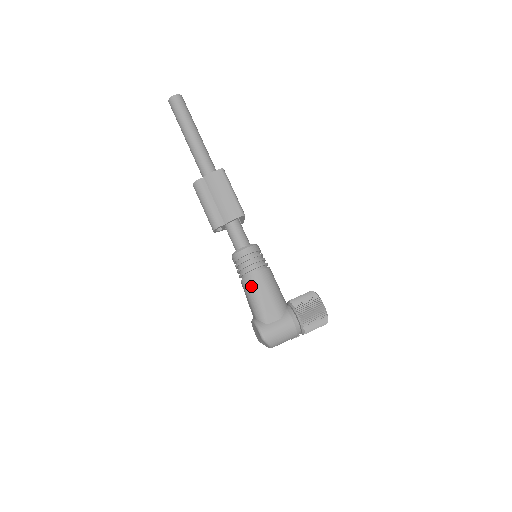
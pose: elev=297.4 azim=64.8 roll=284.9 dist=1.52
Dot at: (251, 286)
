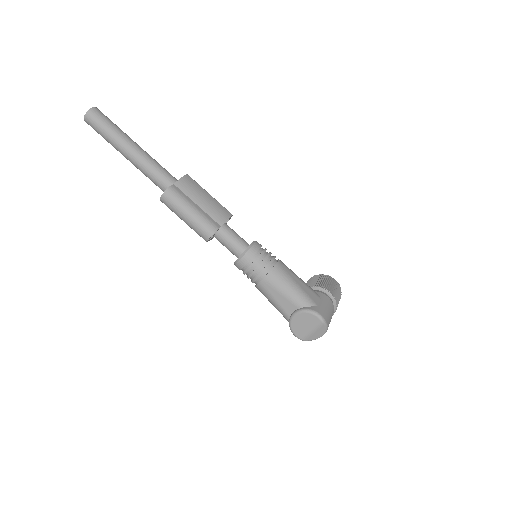
Dot at: (281, 276)
